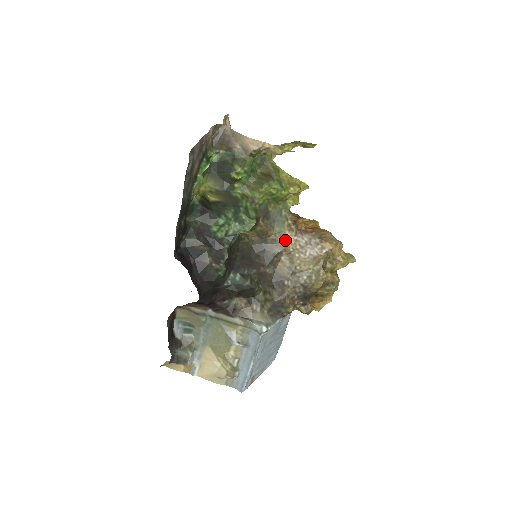
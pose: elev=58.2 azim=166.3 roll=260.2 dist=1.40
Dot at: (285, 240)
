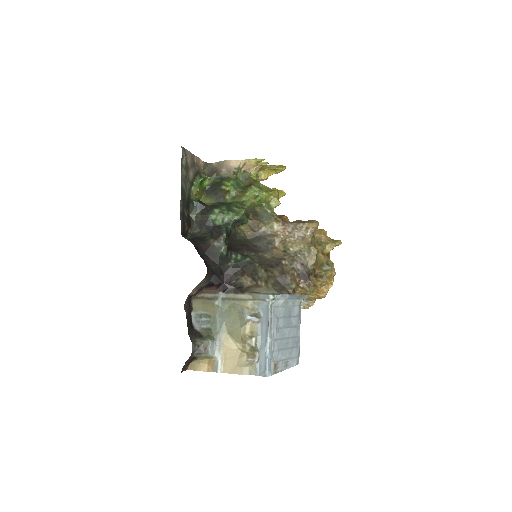
Dot at: (275, 230)
